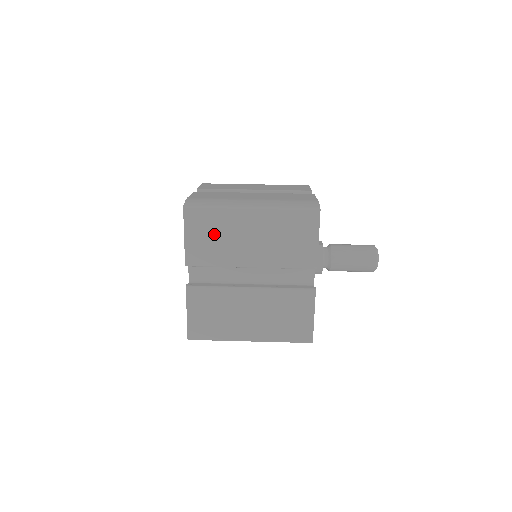
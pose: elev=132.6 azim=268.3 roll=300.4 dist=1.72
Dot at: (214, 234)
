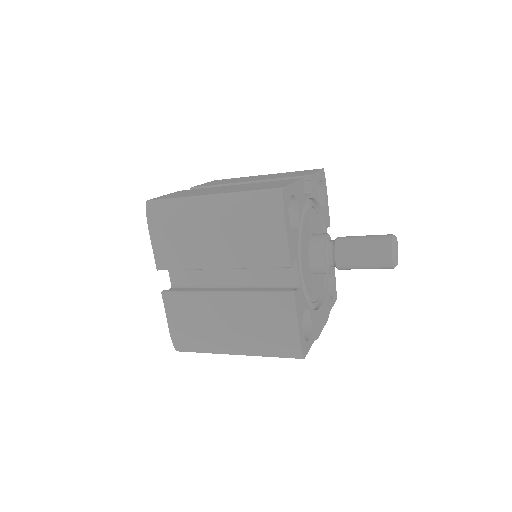
Dot at: occluded
